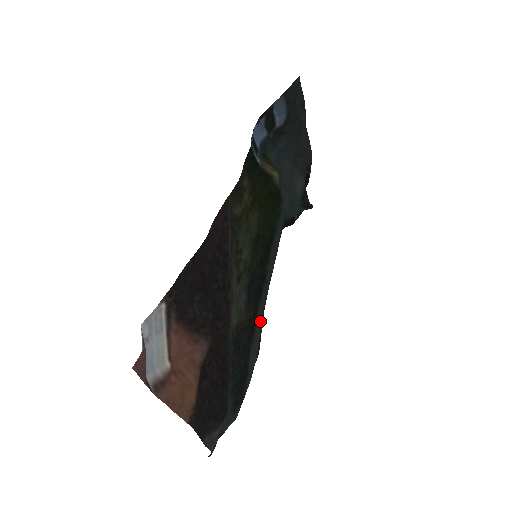
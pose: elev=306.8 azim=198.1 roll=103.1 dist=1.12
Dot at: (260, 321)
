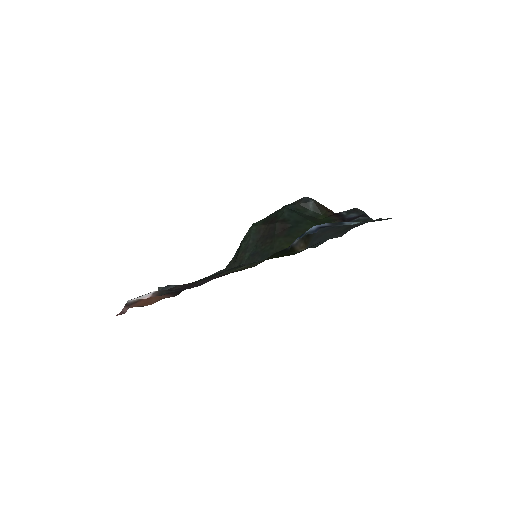
Dot at: occluded
